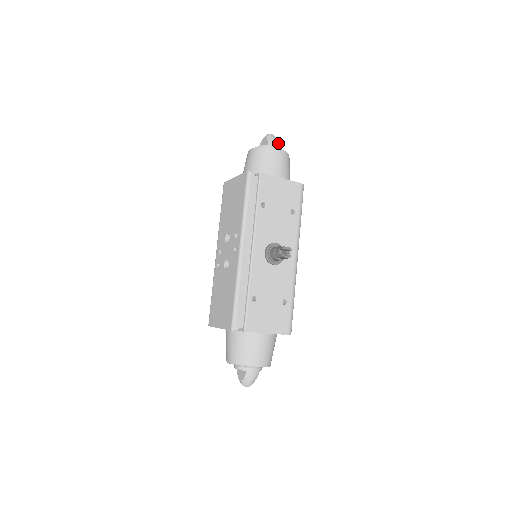
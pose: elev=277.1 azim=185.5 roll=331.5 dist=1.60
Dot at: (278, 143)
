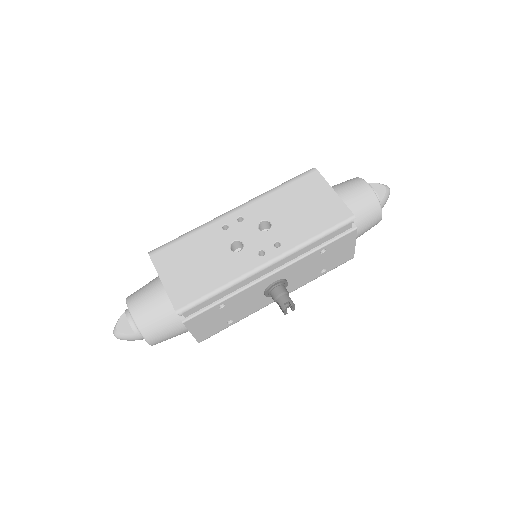
Dot at: occluded
